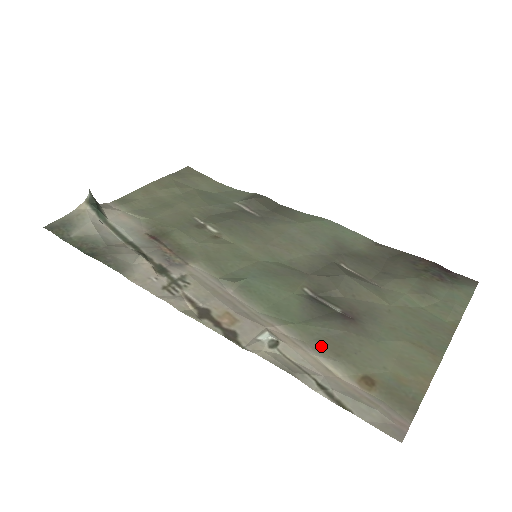
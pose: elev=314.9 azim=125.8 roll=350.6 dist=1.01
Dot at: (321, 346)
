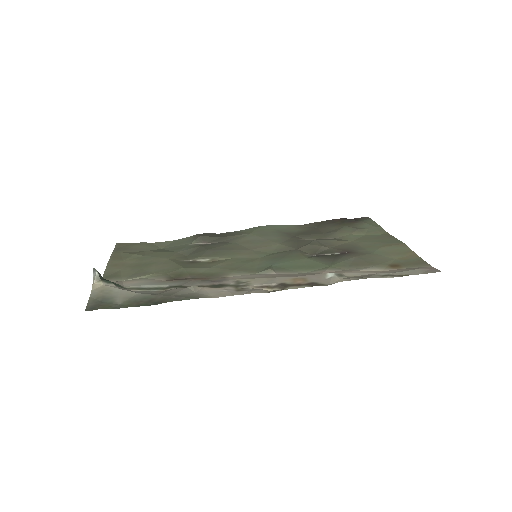
Dot at: (356, 267)
